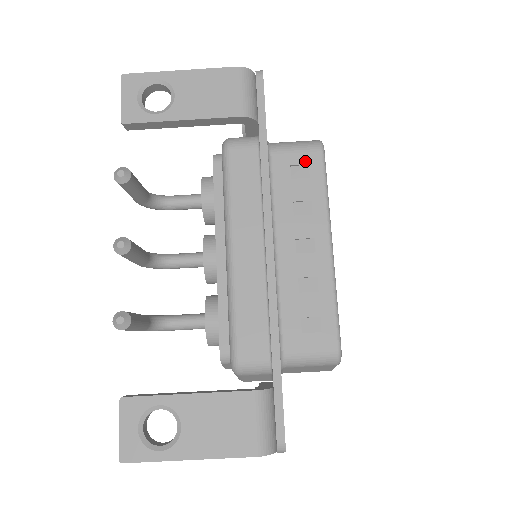
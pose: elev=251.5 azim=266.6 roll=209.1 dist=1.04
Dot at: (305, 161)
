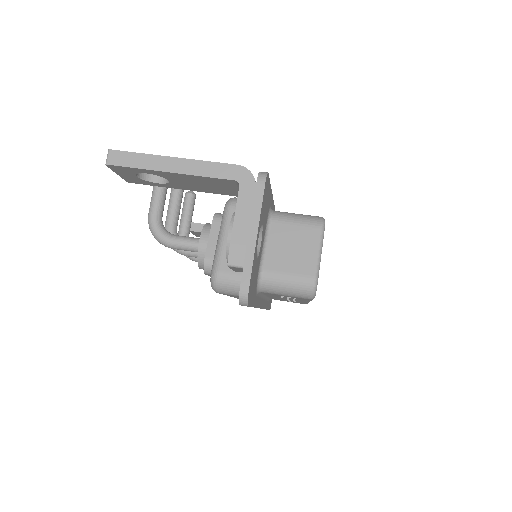
Dot at: occluded
